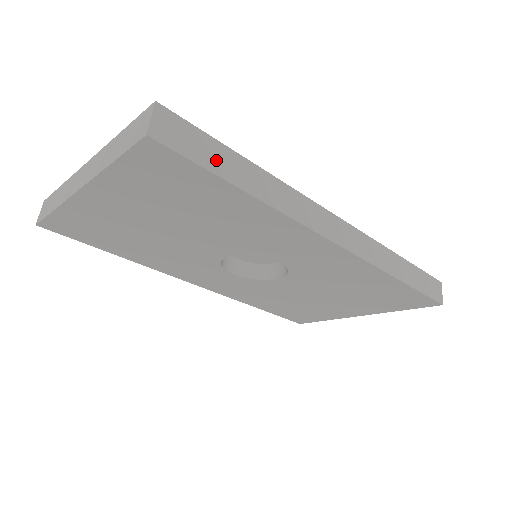
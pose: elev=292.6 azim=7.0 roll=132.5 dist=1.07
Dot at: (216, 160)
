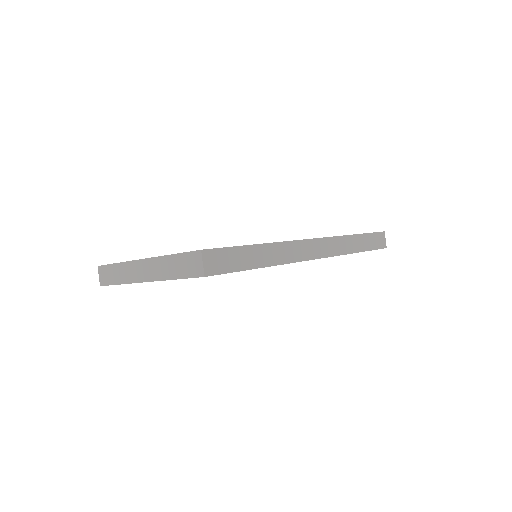
Dot at: (241, 261)
